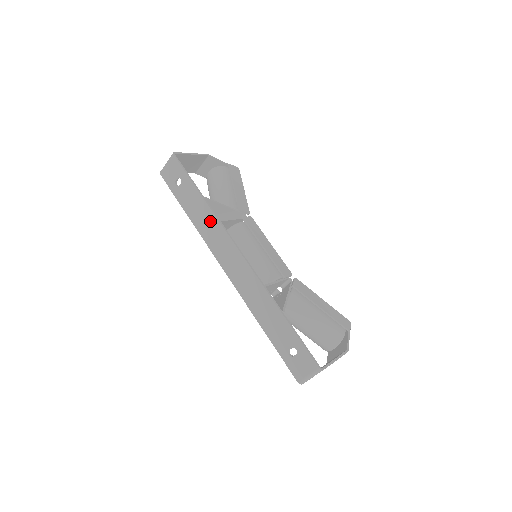
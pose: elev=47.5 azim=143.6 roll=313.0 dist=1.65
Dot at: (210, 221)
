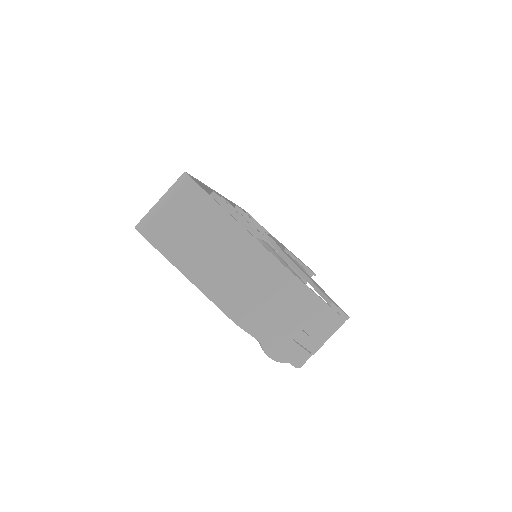
Dot at: occluded
